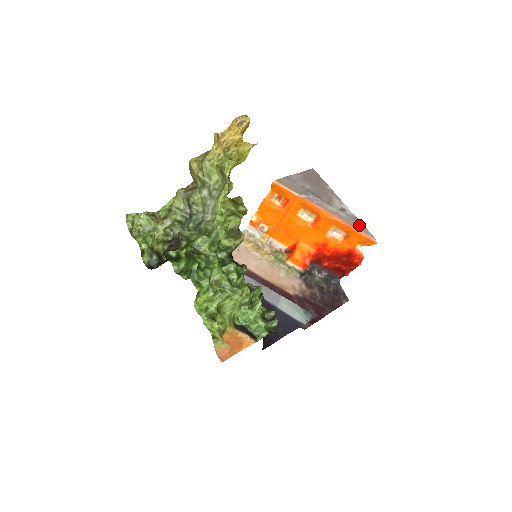
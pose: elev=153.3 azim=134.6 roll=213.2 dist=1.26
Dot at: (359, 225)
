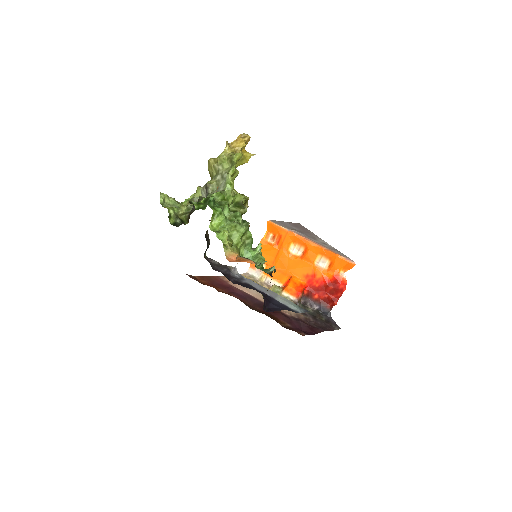
Dot at: (339, 253)
